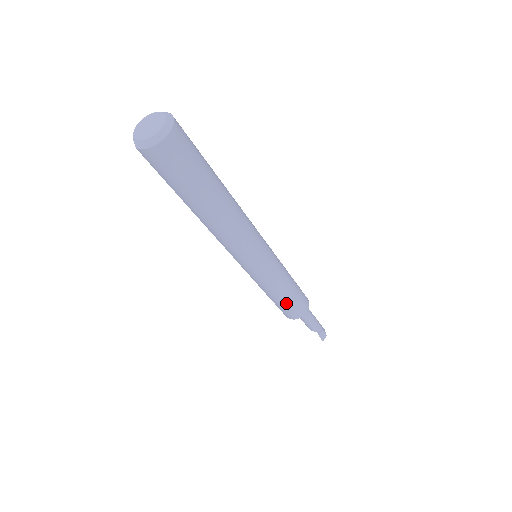
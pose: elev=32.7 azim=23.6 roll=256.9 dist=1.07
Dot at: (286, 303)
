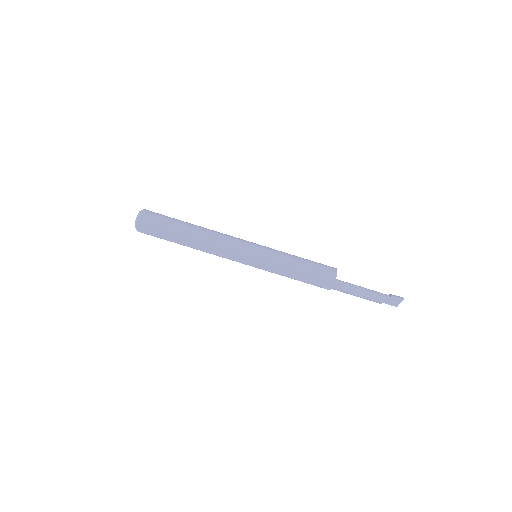
Dot at: (309, 264)
